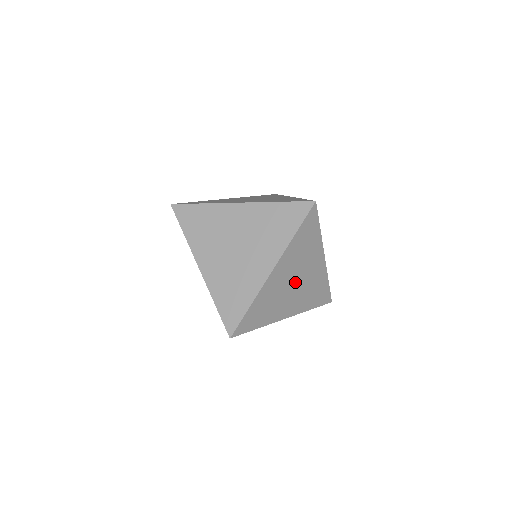
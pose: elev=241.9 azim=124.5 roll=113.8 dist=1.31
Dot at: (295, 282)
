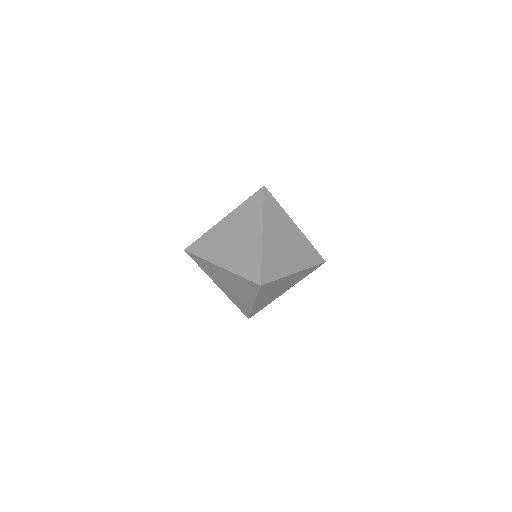
Dot at: (285, 243)
